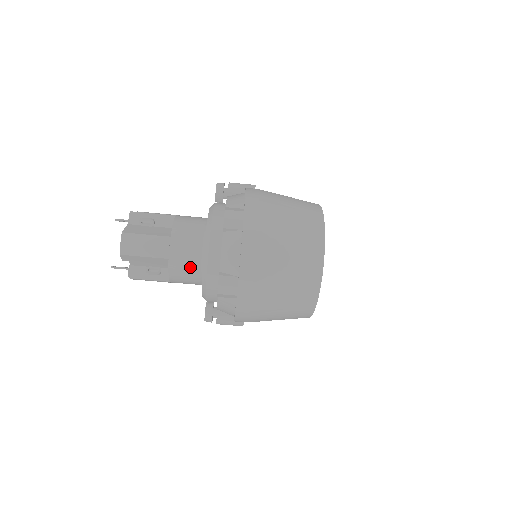
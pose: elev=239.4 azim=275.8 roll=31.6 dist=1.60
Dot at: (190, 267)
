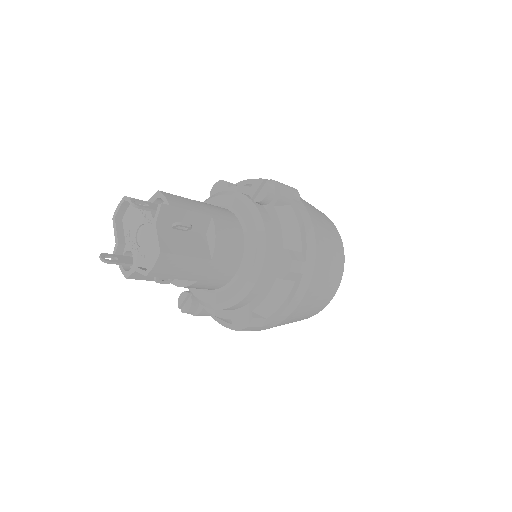
Dot at: (212, 286)
